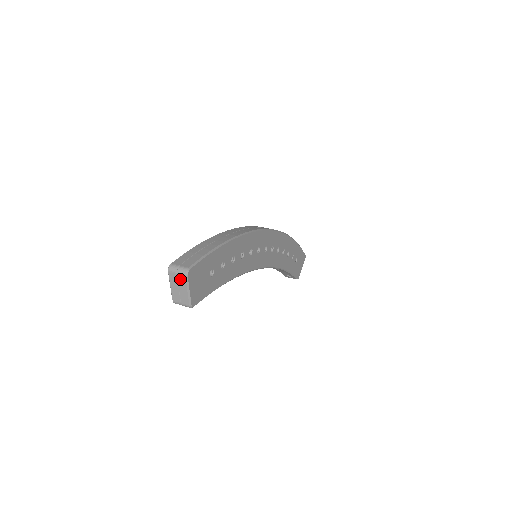
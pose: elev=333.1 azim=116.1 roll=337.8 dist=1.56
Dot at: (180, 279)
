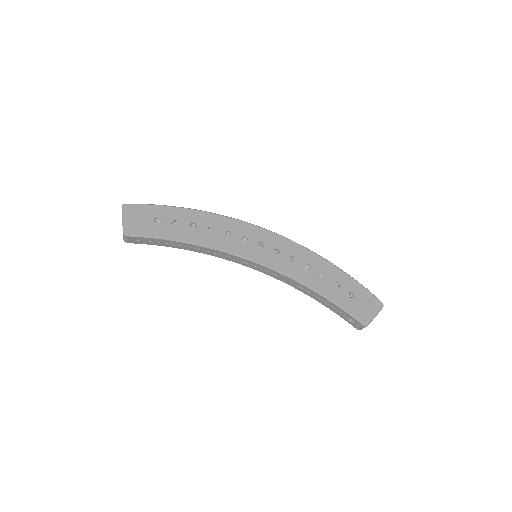
Dot at: occluded
